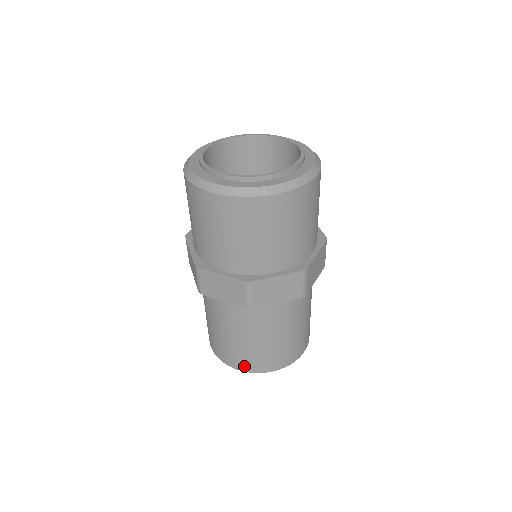
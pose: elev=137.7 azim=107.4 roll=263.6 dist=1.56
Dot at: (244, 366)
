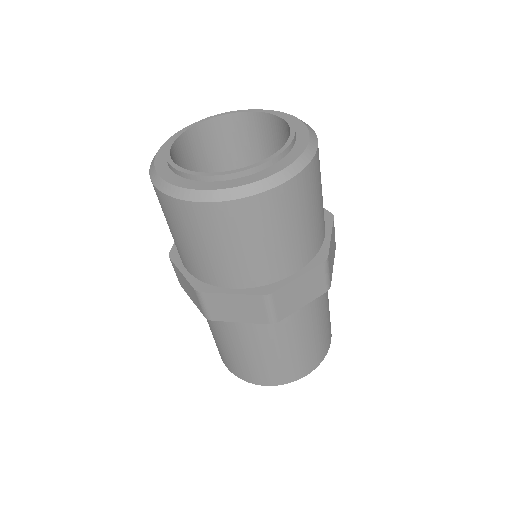
Dot at: (231, 368)
